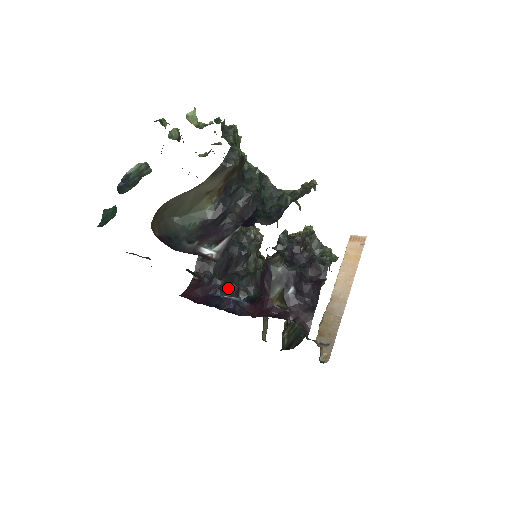
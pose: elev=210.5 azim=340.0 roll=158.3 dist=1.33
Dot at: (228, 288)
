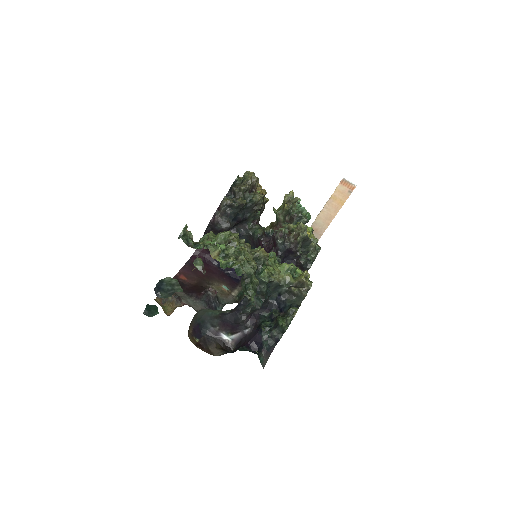
Dot at: occluded
